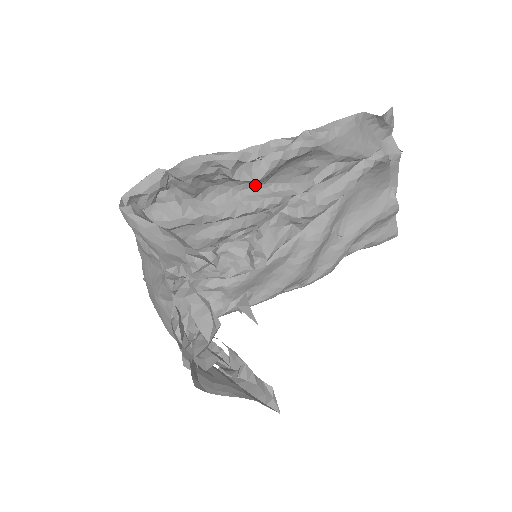
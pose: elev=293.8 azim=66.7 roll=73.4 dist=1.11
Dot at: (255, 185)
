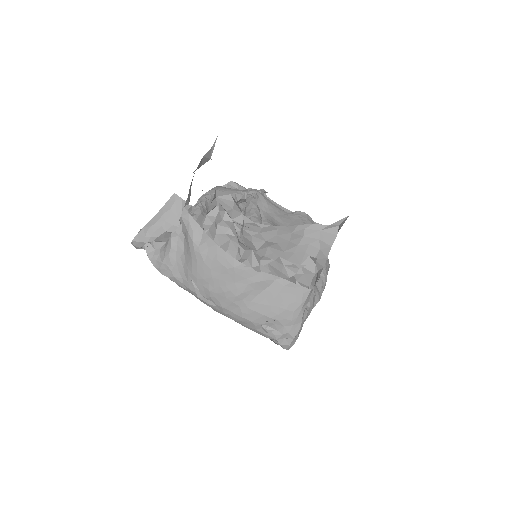
Dot at: occluded
